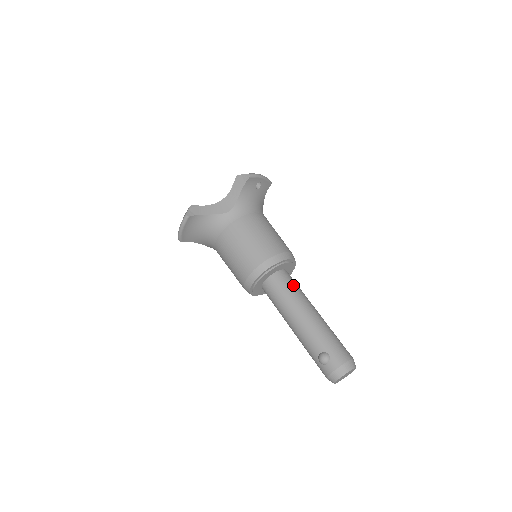
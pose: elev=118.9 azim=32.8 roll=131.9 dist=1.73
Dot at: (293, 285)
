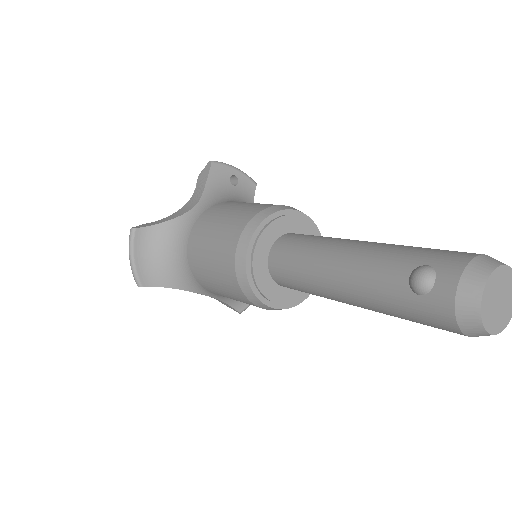
Dot at: (316, 236)
